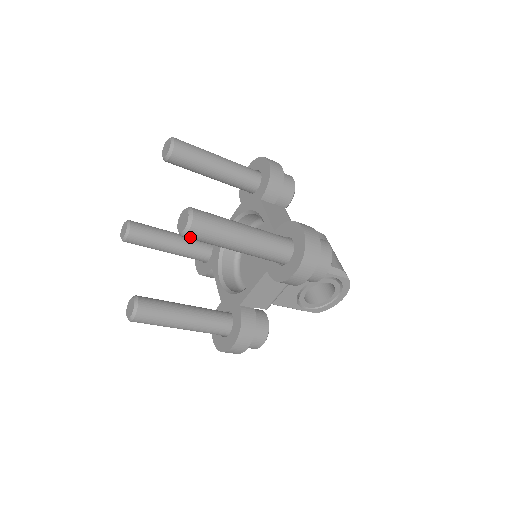
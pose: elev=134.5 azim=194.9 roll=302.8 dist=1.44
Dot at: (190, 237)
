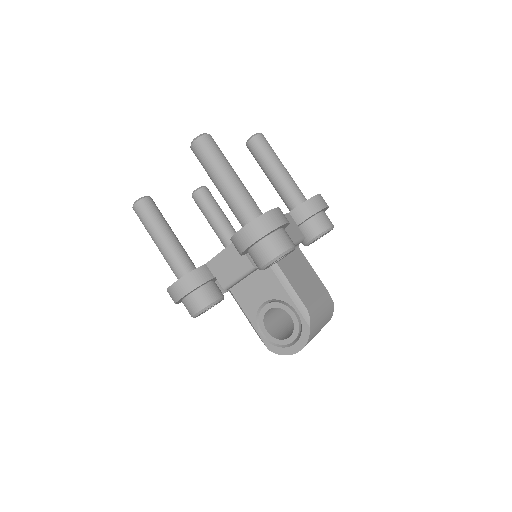
Dot at: (194, 150)
